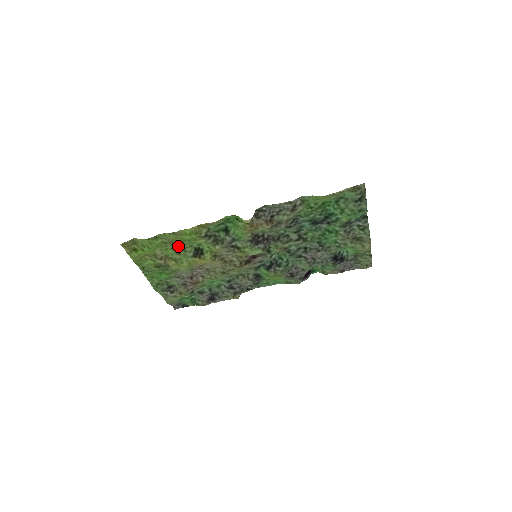
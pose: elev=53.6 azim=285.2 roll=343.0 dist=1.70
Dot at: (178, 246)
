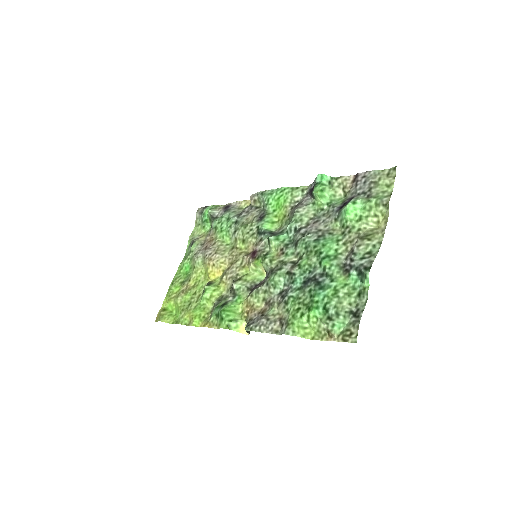
Dot at: (192, 303)
